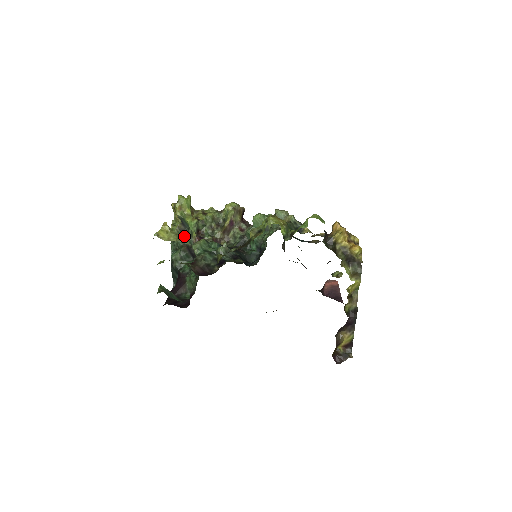
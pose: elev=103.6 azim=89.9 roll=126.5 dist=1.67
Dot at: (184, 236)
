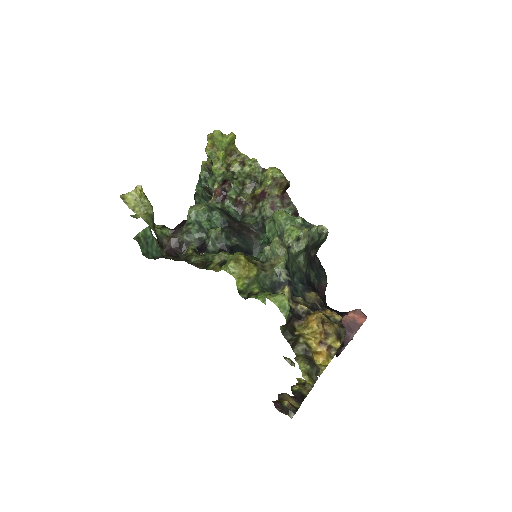
Dot at: (209, 178)
